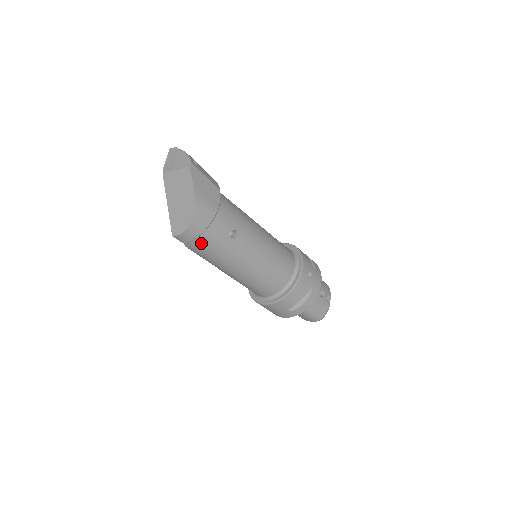
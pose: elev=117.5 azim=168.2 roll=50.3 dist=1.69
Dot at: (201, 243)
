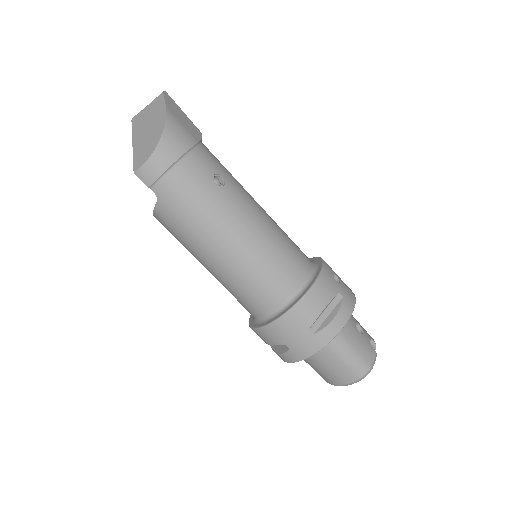
Dot at: (173, 183)
